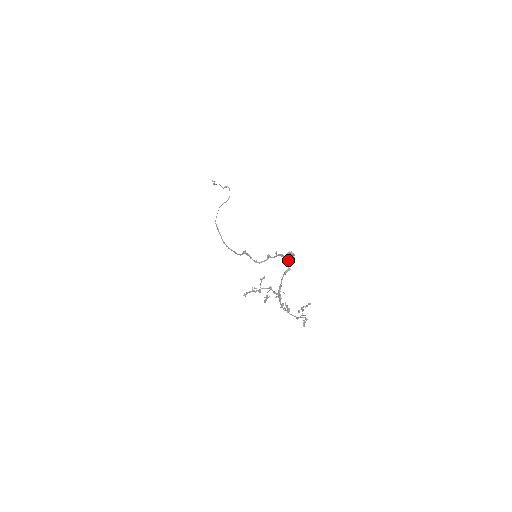
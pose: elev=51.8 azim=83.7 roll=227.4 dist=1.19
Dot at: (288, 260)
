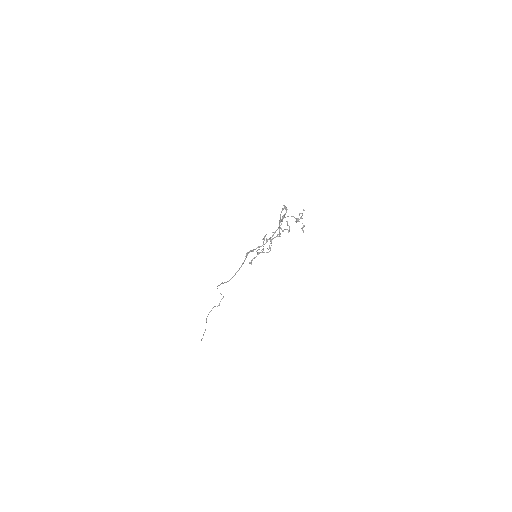
Dot at: (283, 205)
